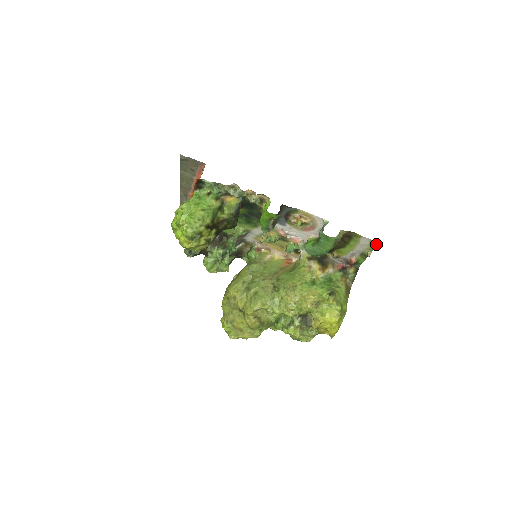
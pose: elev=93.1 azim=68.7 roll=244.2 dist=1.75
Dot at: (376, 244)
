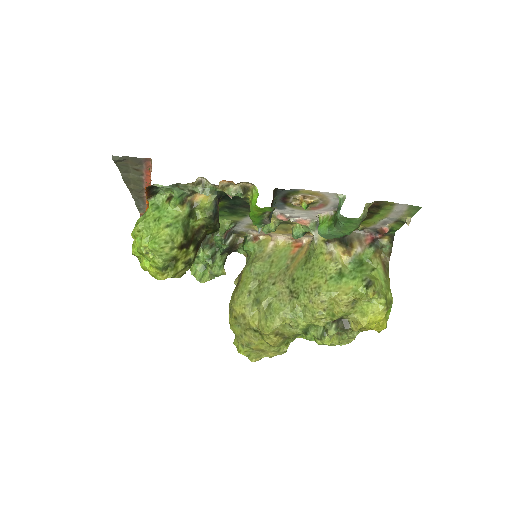
Dot at: (417, 208)
